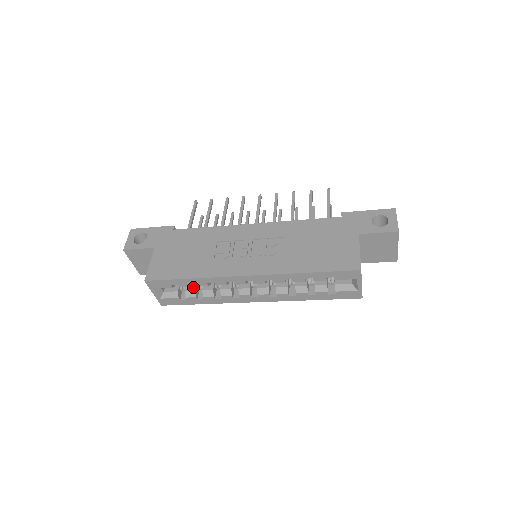
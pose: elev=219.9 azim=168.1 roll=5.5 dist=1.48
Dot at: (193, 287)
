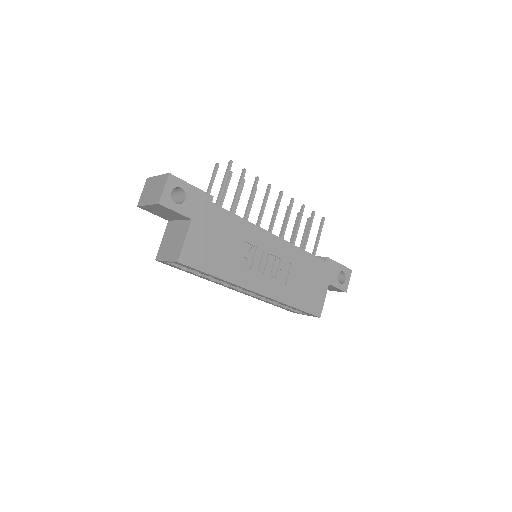
Dot at: occluded
